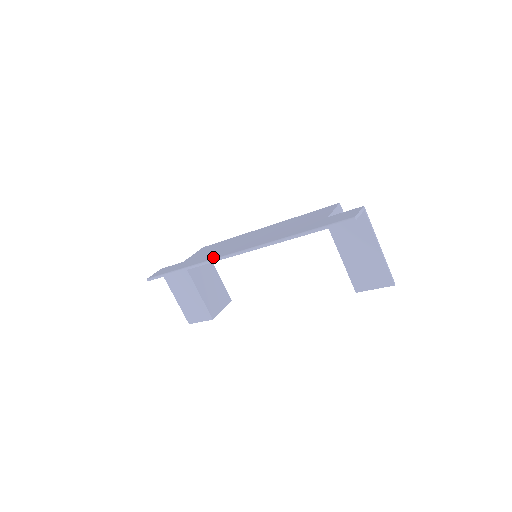
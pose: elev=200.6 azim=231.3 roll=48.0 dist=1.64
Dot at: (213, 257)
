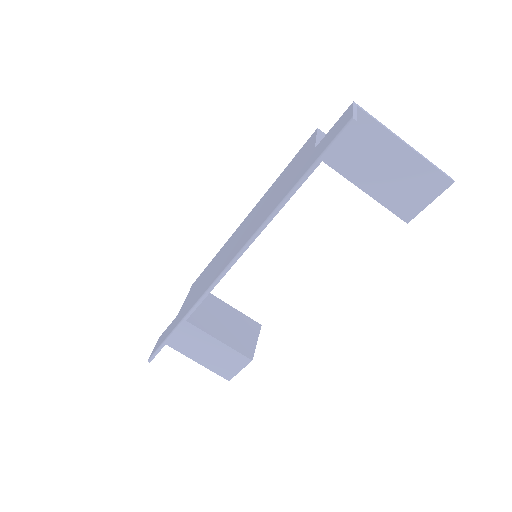
Dot at: (205, 288)
